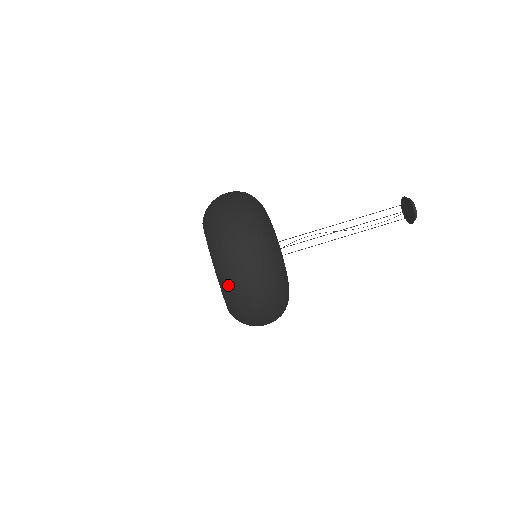
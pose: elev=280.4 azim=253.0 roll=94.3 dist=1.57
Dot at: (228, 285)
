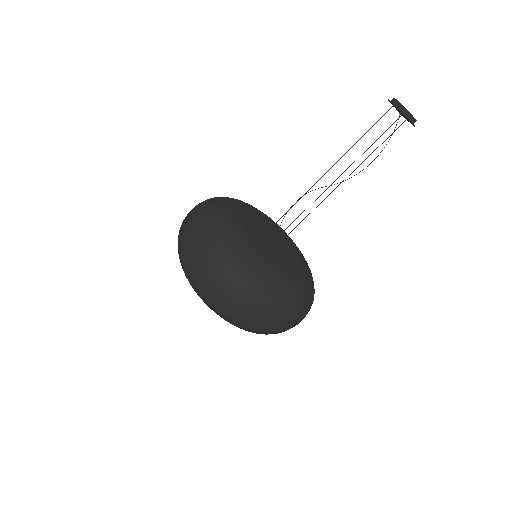
Dot at: occluded
